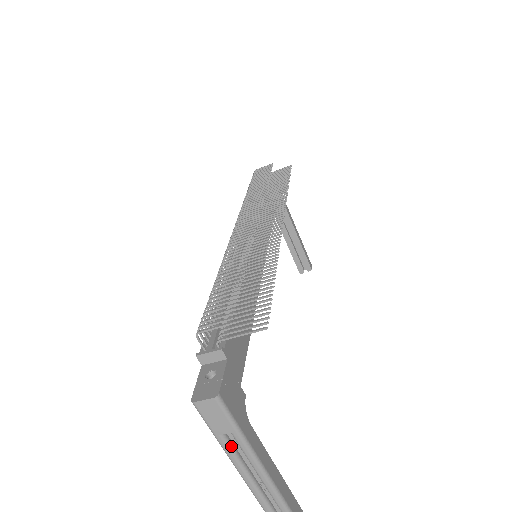
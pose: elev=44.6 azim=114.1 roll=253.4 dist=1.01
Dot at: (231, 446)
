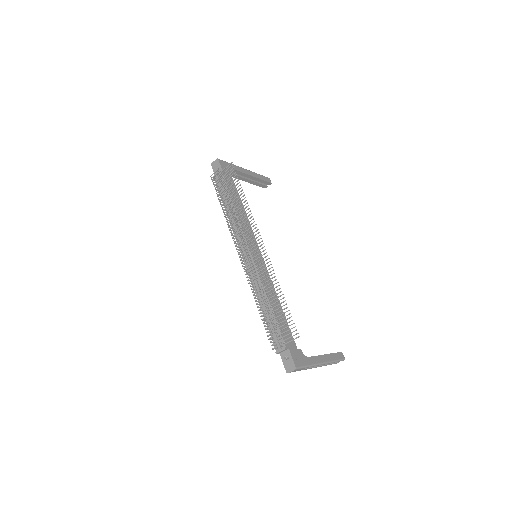
Dot at: (306, 368)
